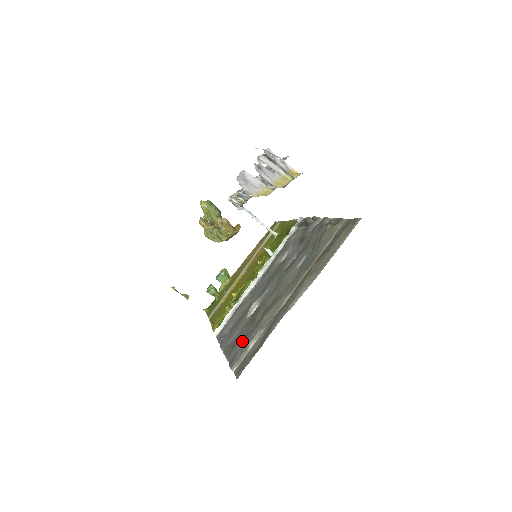
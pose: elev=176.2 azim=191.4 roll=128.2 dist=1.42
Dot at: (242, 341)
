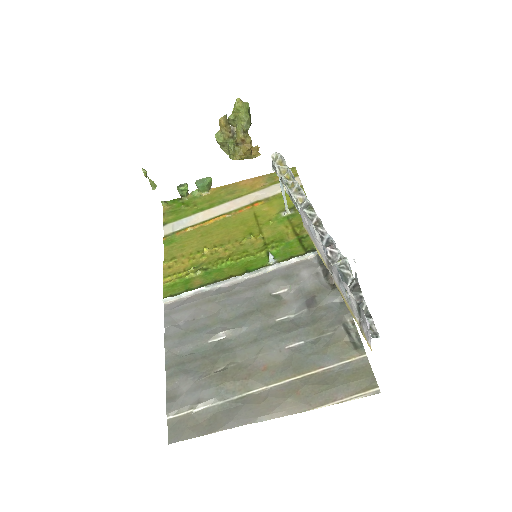
Dot at: (191, 379)
